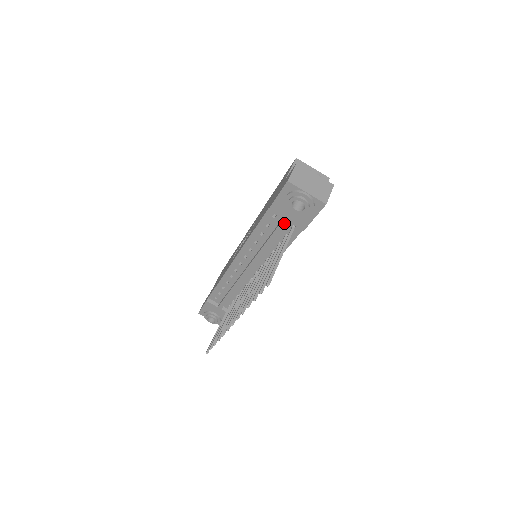
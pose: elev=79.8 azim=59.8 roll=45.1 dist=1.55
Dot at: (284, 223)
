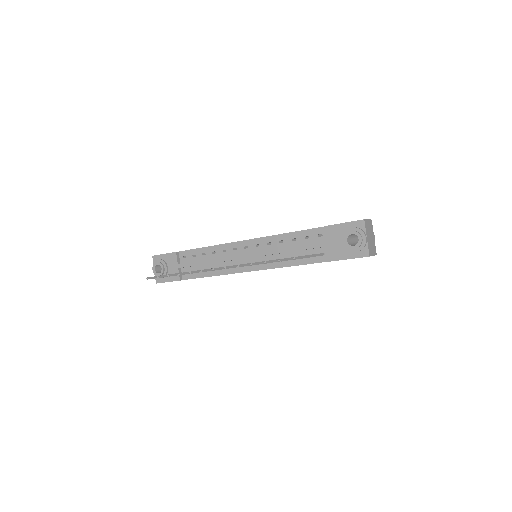
Dot at: (324, 244)
